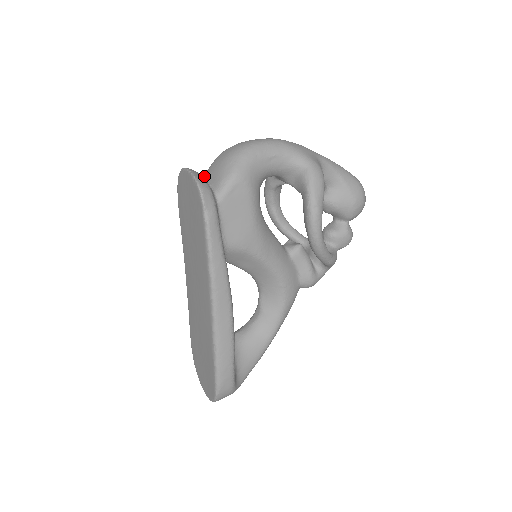
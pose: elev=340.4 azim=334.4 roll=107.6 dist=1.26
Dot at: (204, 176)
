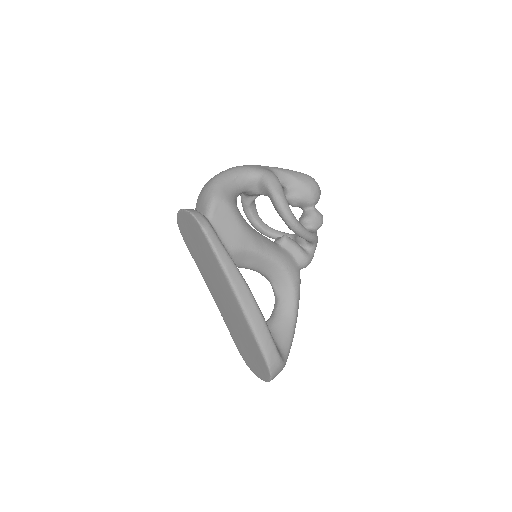
Dot at: occluded
